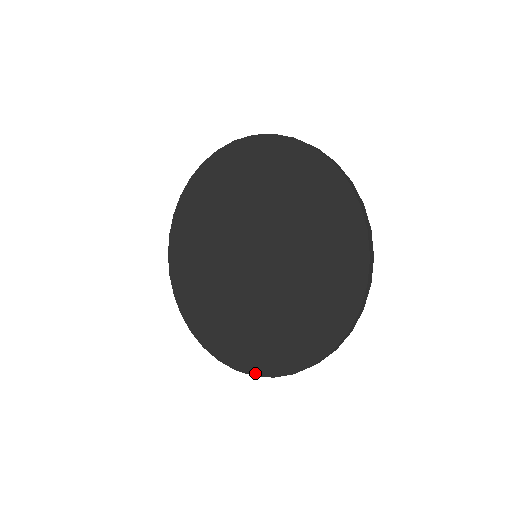
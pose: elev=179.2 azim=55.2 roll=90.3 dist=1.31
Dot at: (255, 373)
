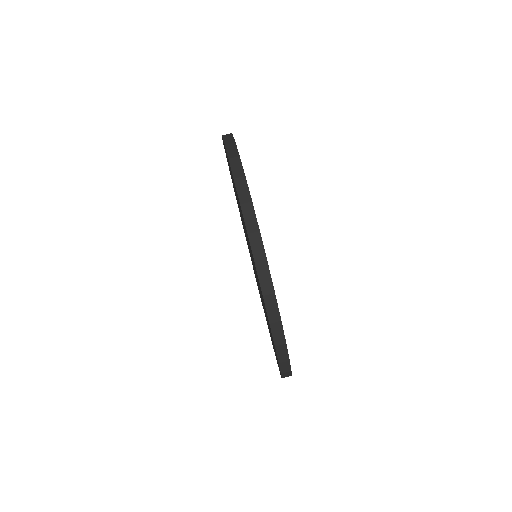
Dot at: occluded
